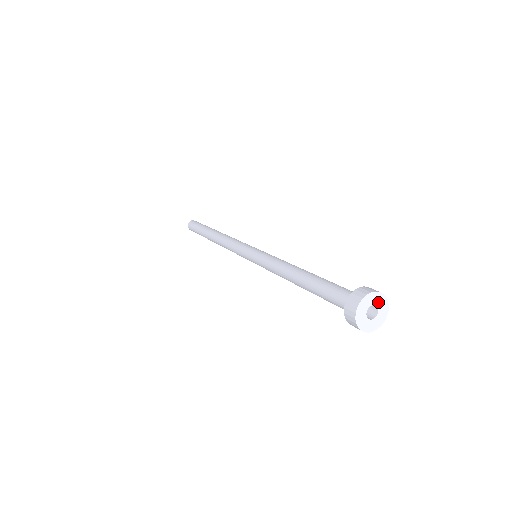
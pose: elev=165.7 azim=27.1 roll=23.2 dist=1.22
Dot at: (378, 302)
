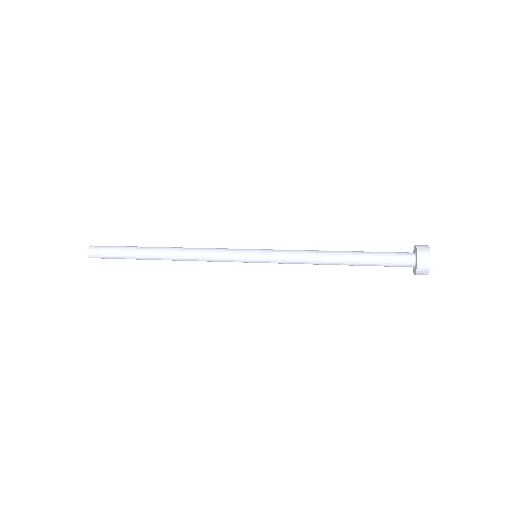
Dot at: occluded
